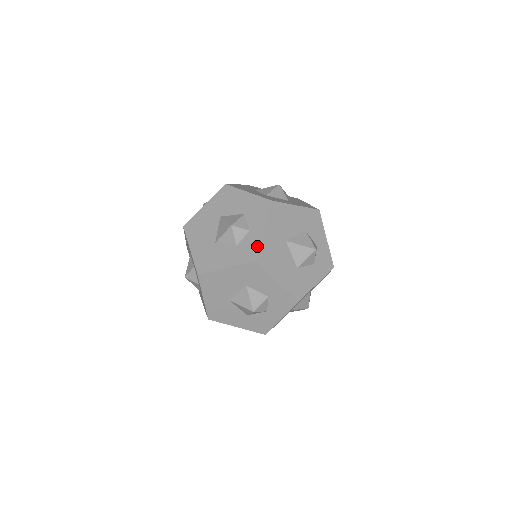
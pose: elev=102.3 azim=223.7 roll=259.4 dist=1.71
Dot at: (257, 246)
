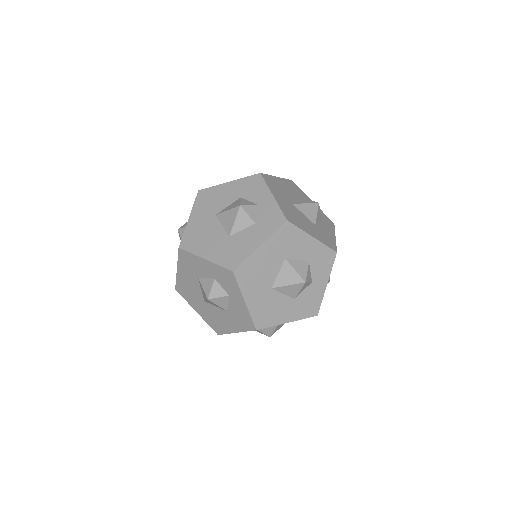
Dot at: (278, 210)
